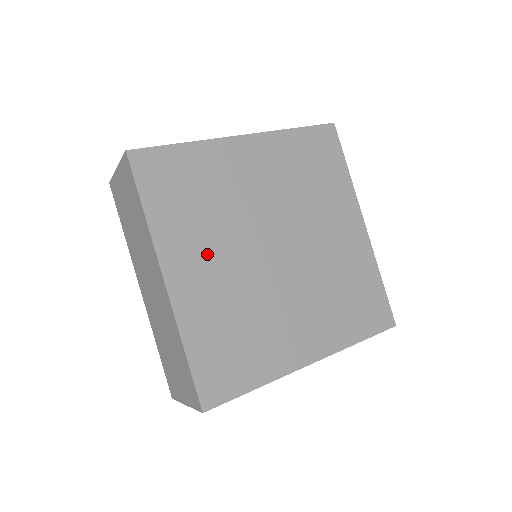
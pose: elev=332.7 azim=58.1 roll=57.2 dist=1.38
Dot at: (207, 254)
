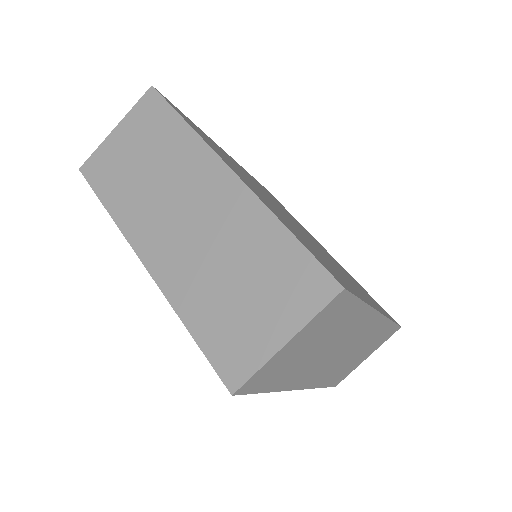
Dot at: occluded
